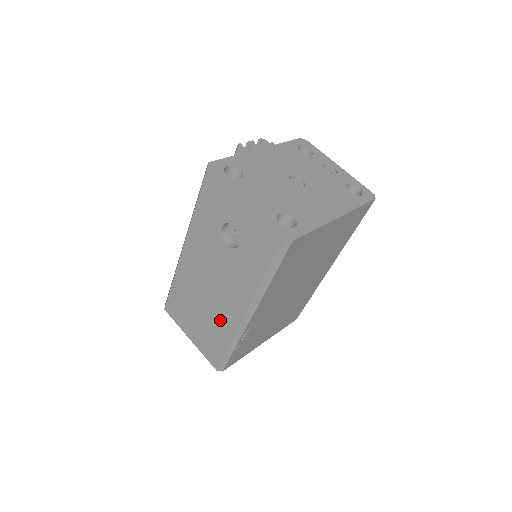
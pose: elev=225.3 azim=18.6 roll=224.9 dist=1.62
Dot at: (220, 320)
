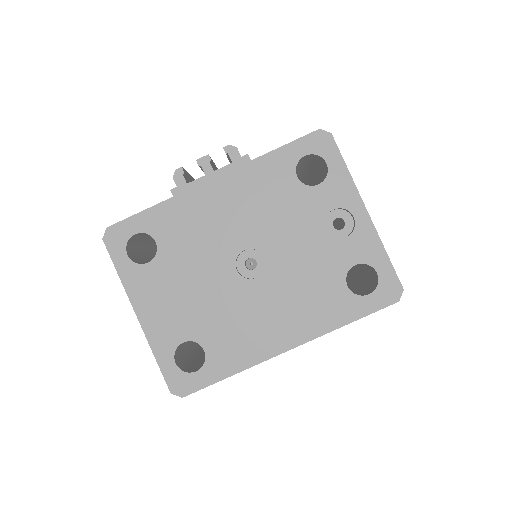
Dot at: occluded
